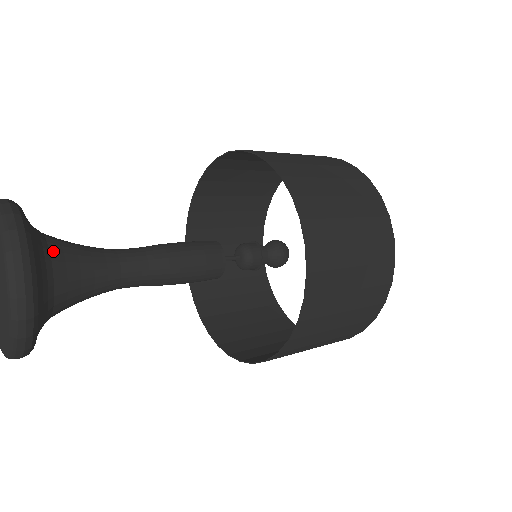
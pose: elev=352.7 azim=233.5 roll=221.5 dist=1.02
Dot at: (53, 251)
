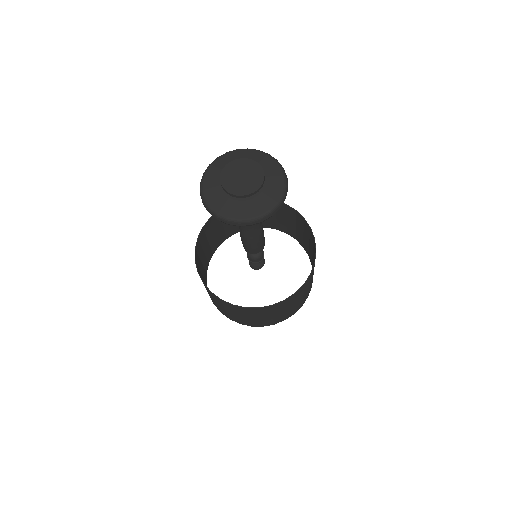
Dot at: occluded
